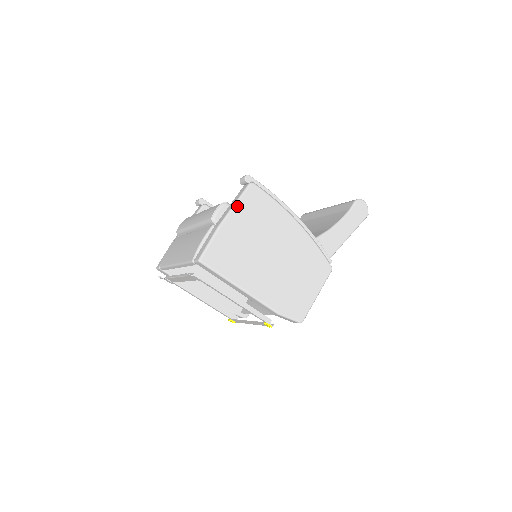
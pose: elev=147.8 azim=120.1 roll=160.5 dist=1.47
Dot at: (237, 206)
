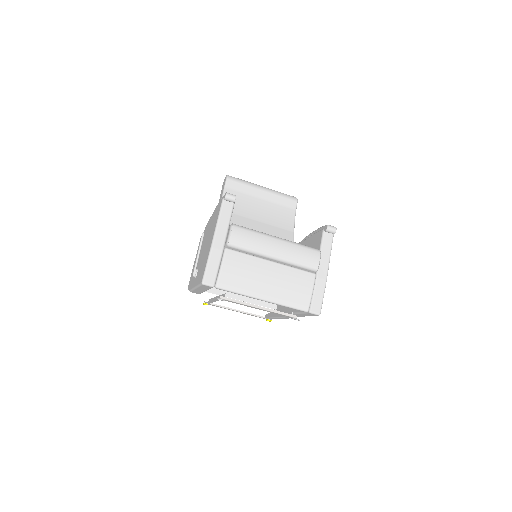
Dot at: occluded
